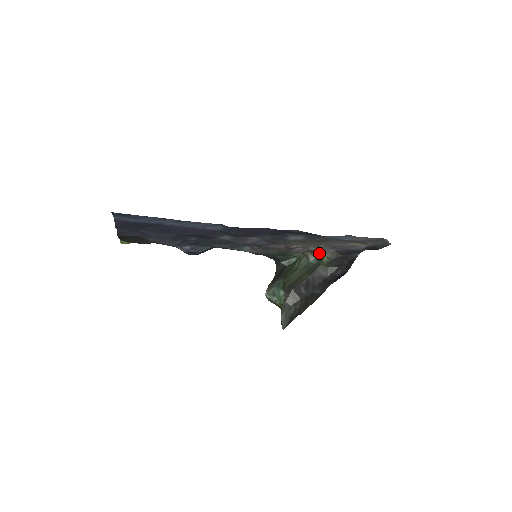
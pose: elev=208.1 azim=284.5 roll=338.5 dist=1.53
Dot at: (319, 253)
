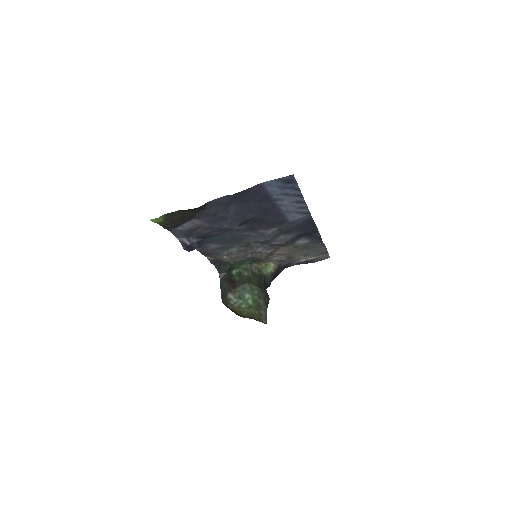
Dot at: (267, 265)
